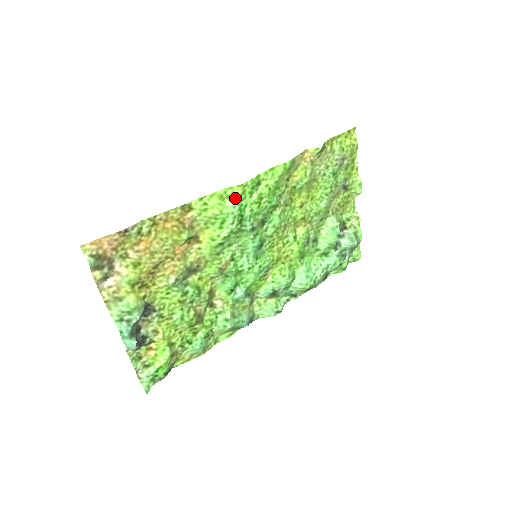
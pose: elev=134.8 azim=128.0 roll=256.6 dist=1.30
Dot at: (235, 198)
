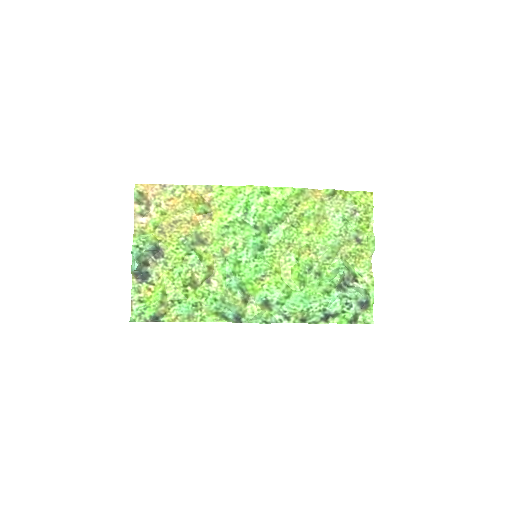
Dot at: (245, 195)
